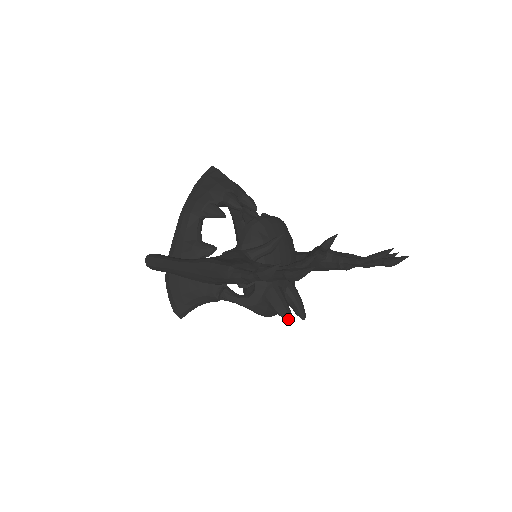
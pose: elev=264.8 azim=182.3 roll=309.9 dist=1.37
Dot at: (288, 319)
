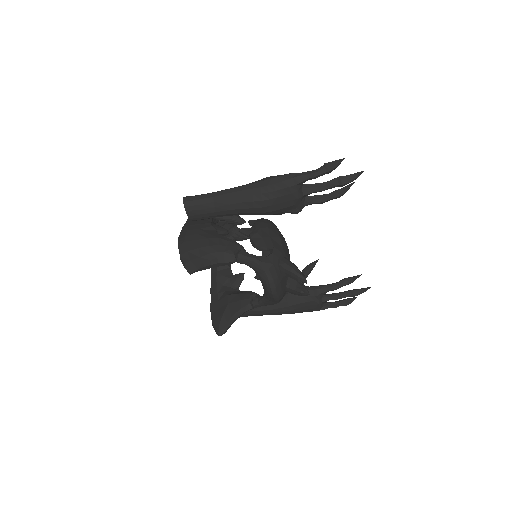
Dot at: (304, 276)
